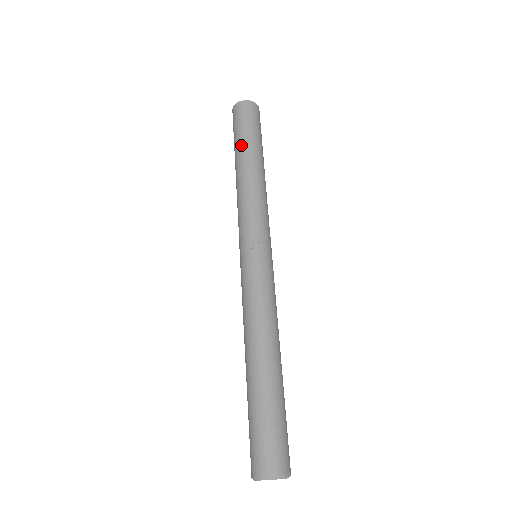
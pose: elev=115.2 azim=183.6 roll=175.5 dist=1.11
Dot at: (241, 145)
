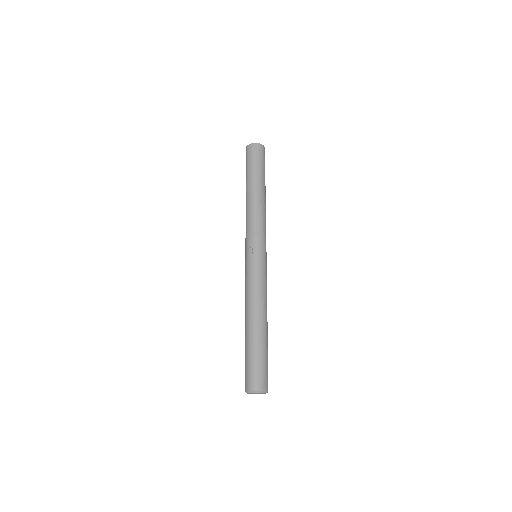
Dot at: (247, 179)
